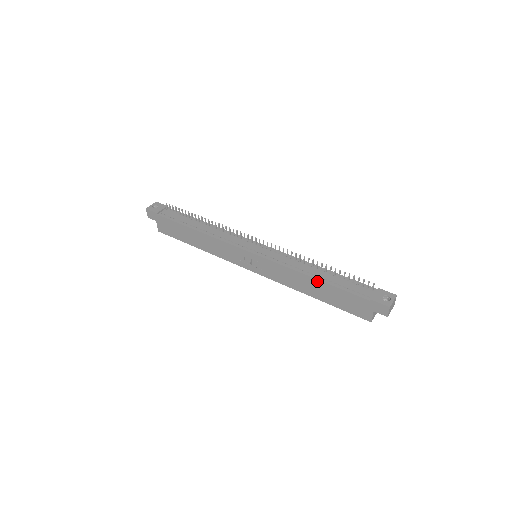
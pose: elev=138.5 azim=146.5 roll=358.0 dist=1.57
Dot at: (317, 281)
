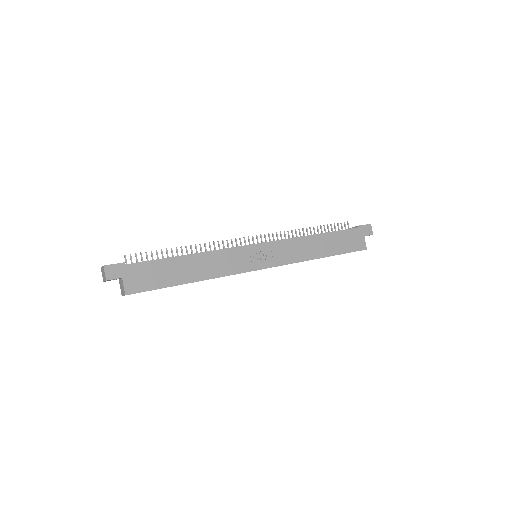
Dot at: (321, 235)
